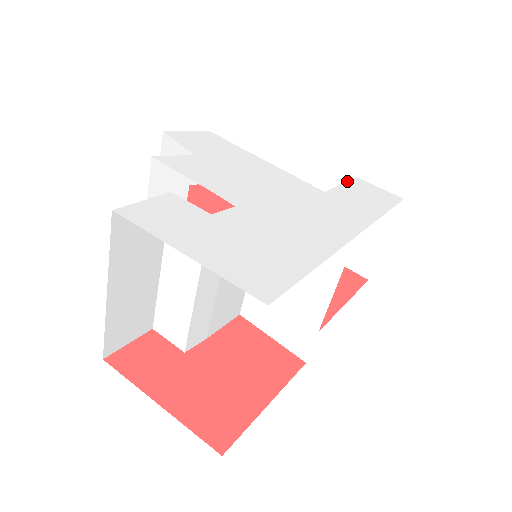
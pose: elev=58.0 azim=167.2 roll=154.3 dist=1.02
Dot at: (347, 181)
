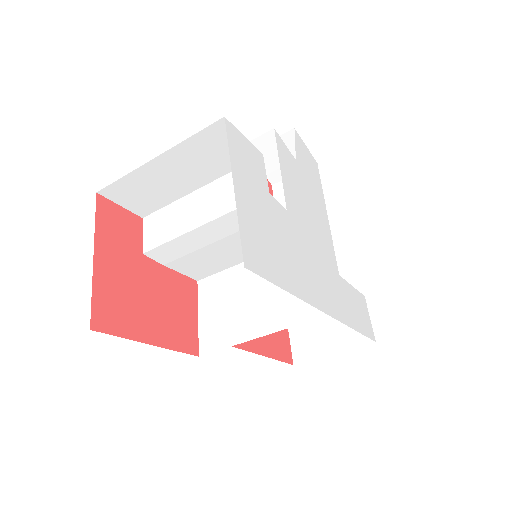
Dot at: occluded
